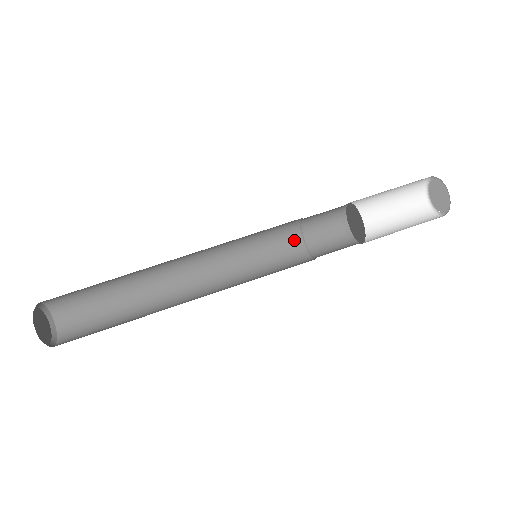
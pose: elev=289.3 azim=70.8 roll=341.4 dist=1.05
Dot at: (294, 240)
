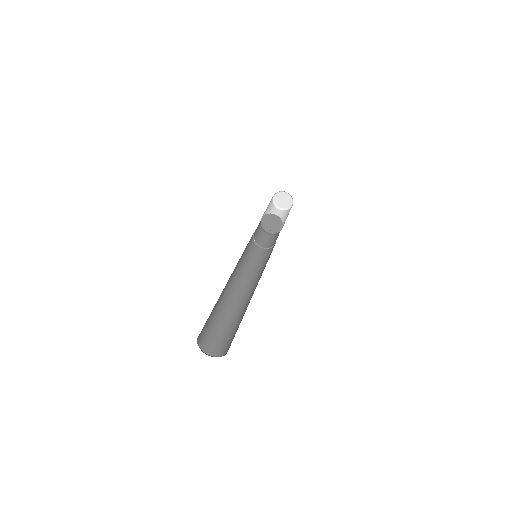
Dot at: (251, 242)
